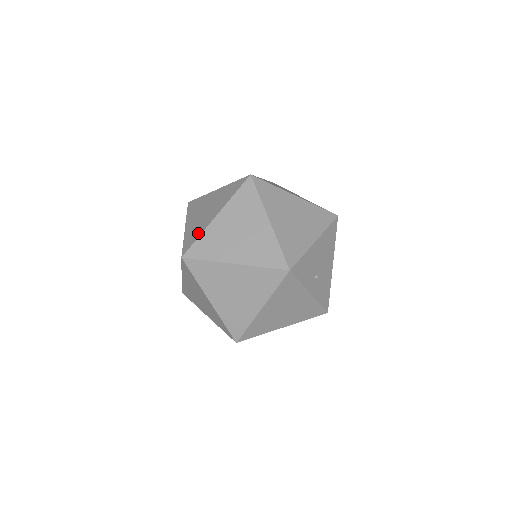
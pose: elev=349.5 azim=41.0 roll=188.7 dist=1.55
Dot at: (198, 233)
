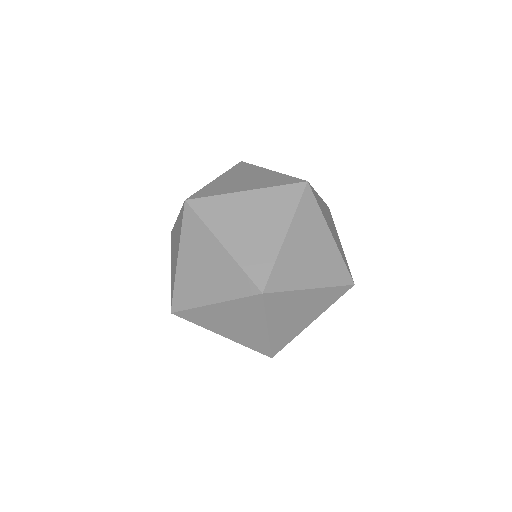
Dot at: (190, 302)
